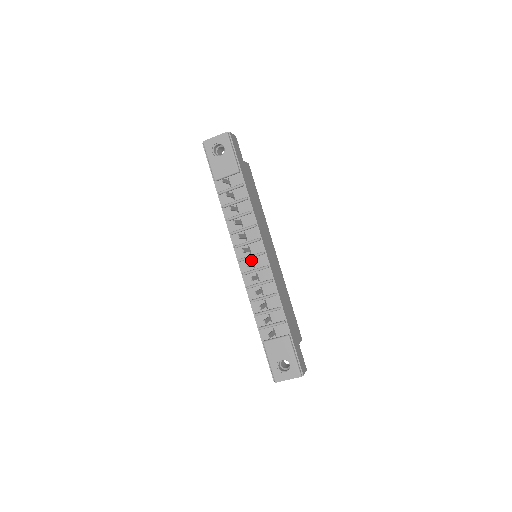
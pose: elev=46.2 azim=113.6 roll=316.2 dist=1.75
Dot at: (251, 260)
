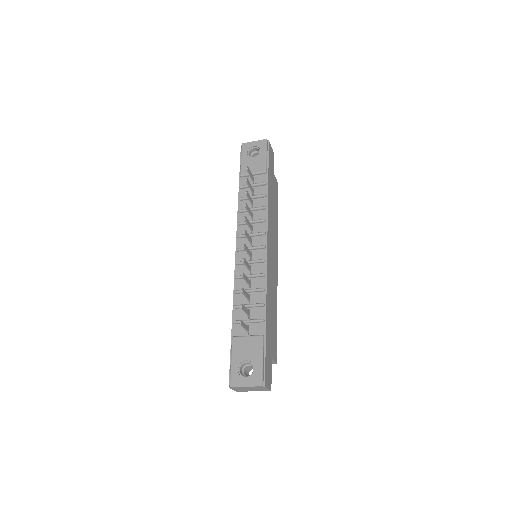
Dot at: occluded
